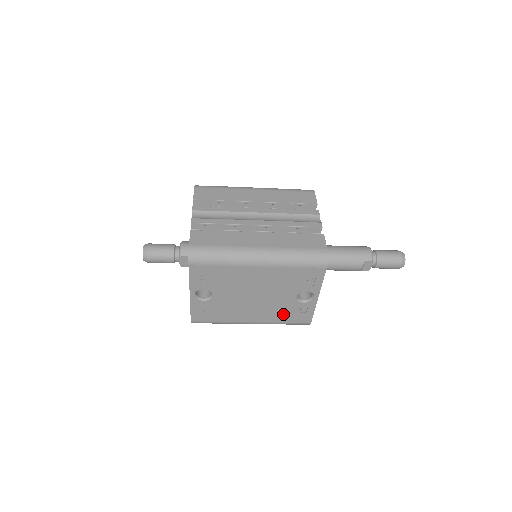
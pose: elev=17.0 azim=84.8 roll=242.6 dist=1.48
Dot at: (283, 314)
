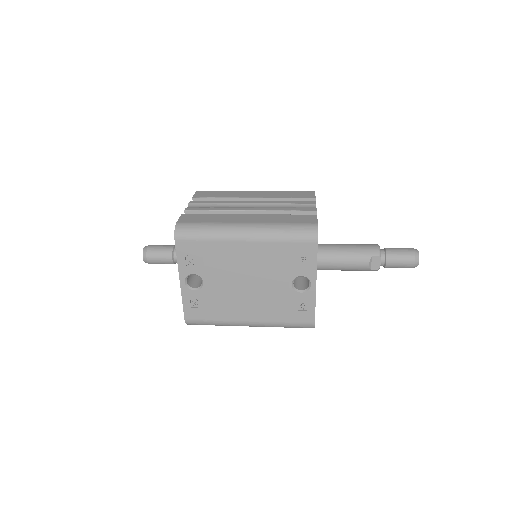
Dot at: (281, 310)
